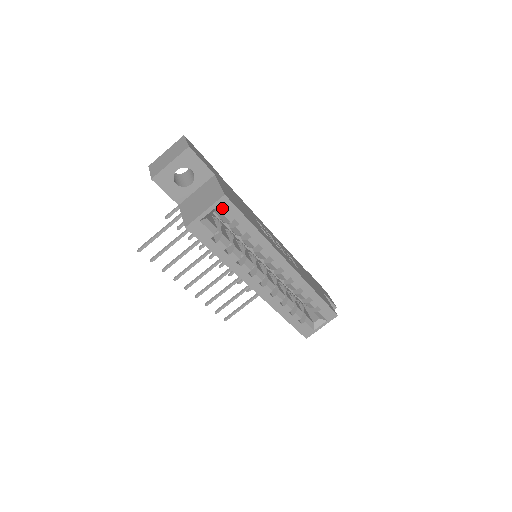
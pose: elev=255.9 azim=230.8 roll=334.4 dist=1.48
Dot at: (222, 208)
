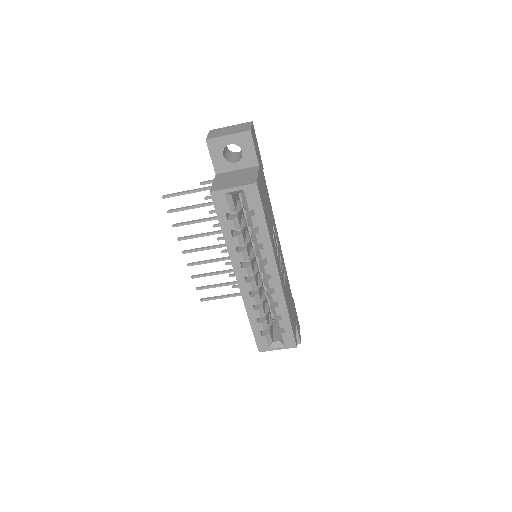
Dot at: (248, 193)
